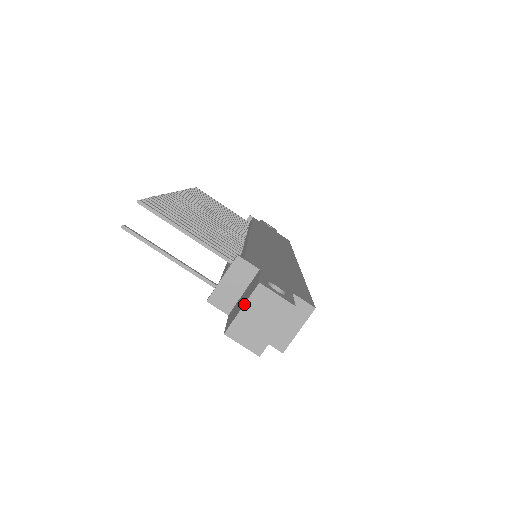
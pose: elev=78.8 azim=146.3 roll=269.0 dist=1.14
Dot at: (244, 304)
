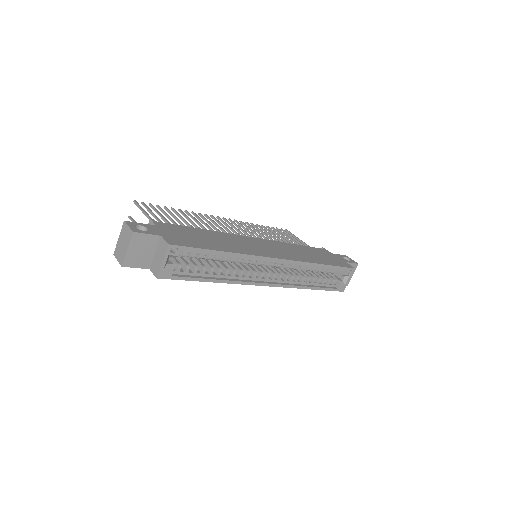
Dot at: (119, 235)
